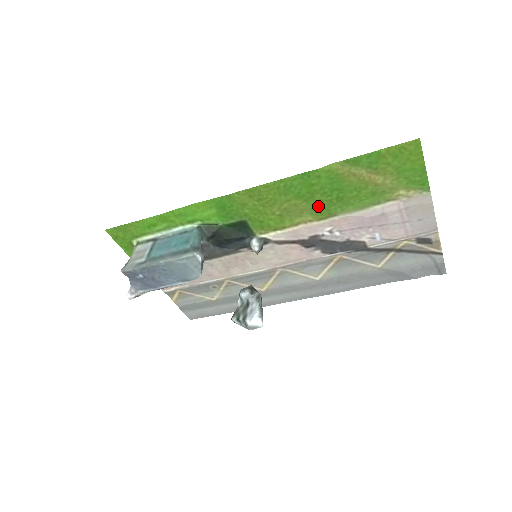
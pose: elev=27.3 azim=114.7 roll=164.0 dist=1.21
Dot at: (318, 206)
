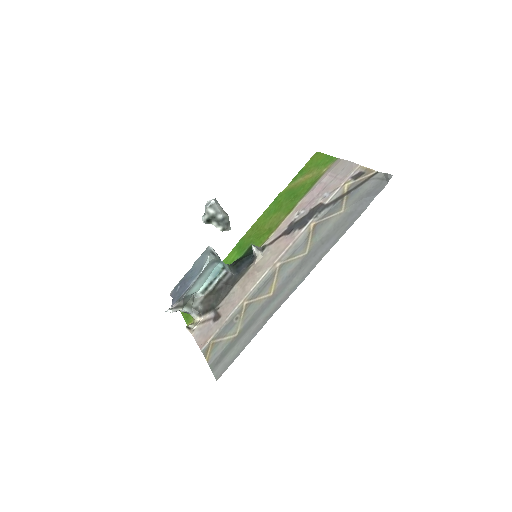
Dot at: (286, 208)
